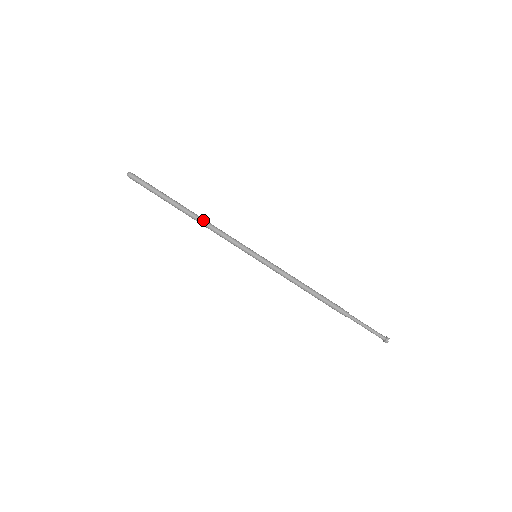
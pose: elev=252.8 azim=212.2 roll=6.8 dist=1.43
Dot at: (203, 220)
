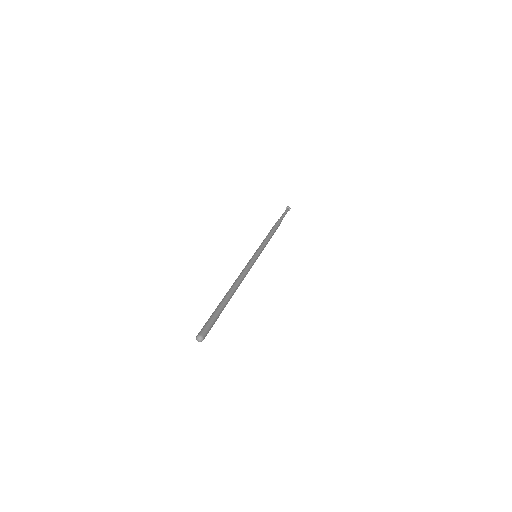
Dot at: occluded
